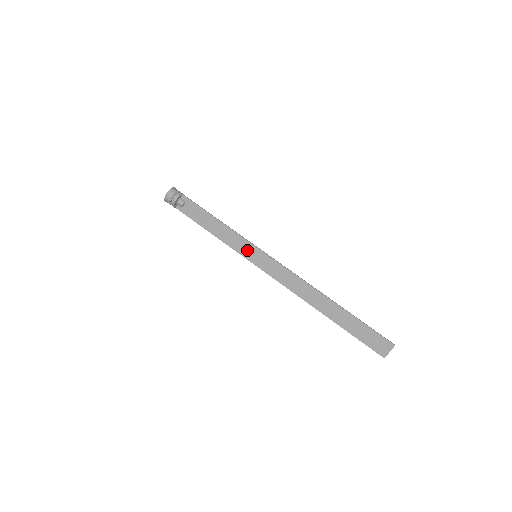
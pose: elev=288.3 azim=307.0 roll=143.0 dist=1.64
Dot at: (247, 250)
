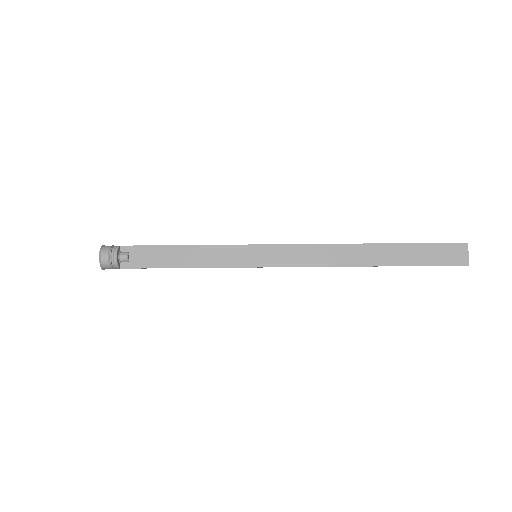
Dot at: (241, 256)
